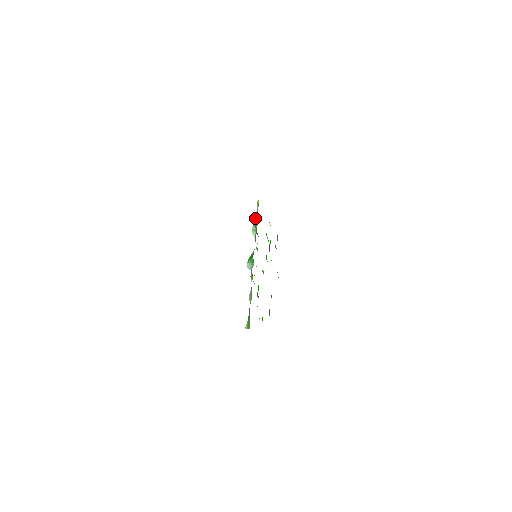
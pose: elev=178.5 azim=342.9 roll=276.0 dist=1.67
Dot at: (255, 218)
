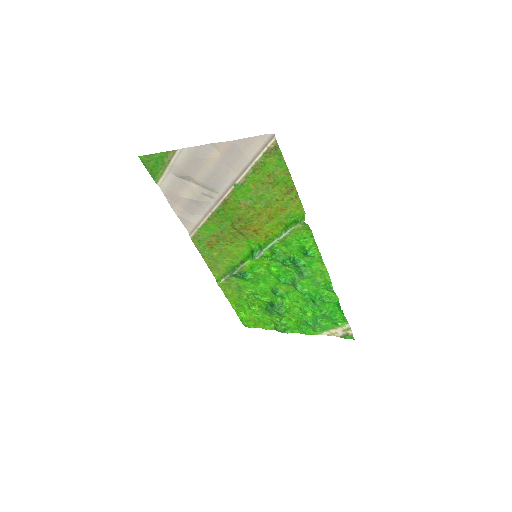
Dot at: (229, 273)
